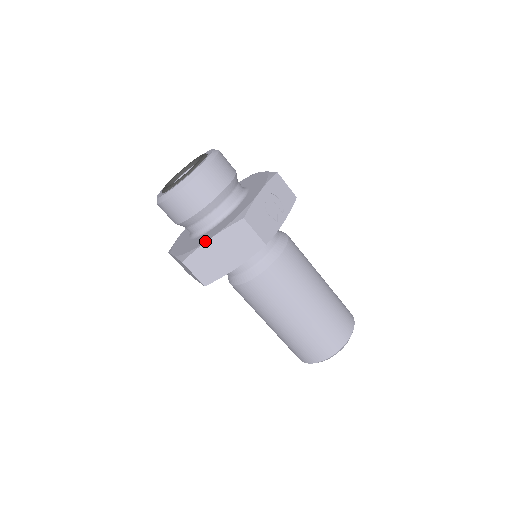
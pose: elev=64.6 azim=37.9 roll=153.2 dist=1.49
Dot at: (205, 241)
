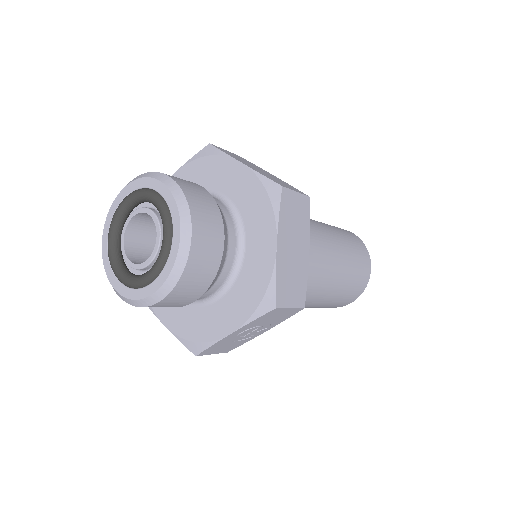
Dot at: (159, 318)
